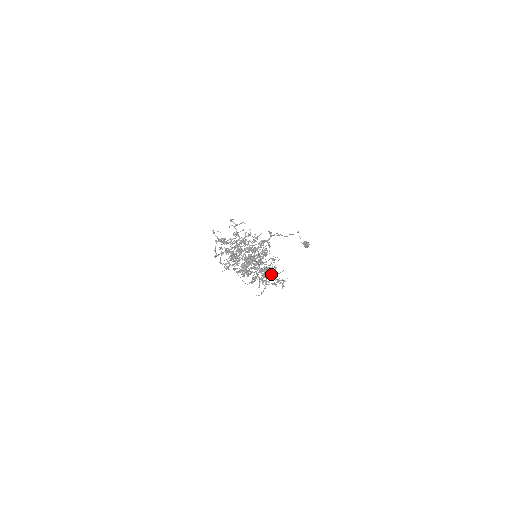
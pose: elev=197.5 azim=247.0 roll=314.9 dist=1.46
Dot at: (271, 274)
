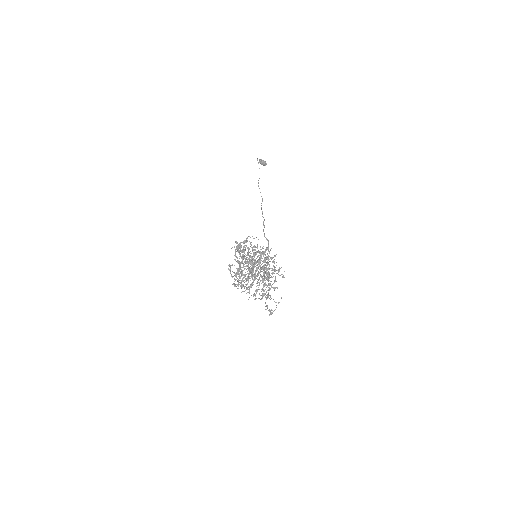
Dot at: occluded
